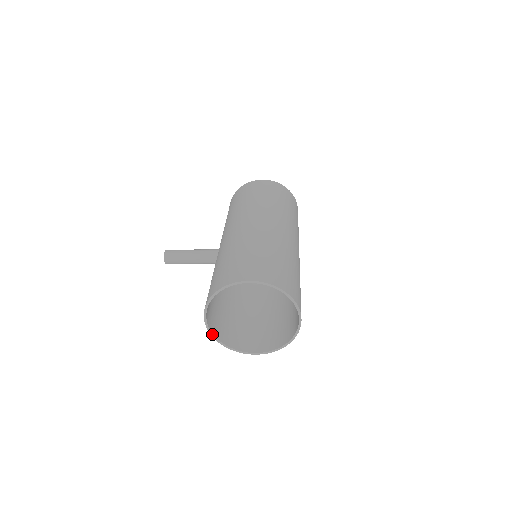
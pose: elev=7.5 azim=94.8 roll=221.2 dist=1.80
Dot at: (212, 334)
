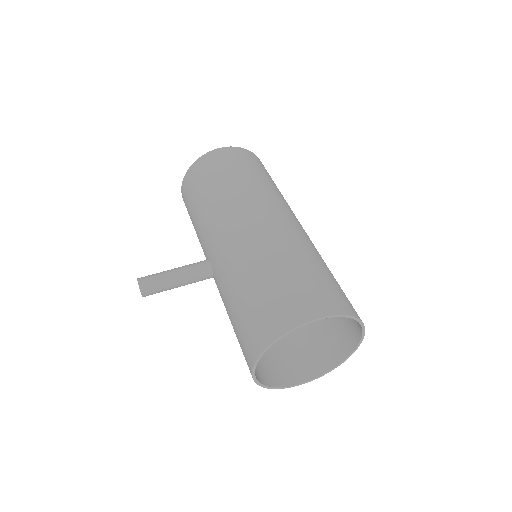
Dot at: (259, 383)
